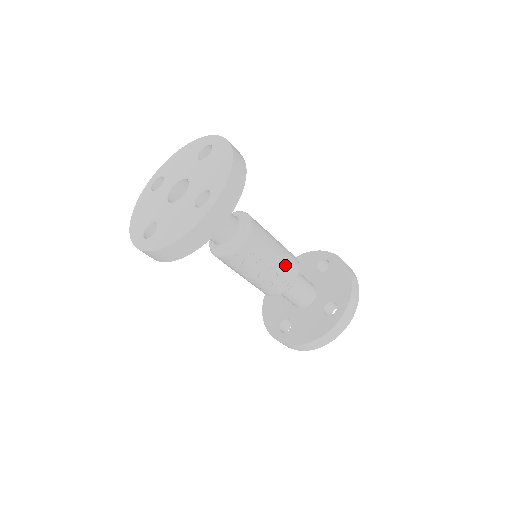
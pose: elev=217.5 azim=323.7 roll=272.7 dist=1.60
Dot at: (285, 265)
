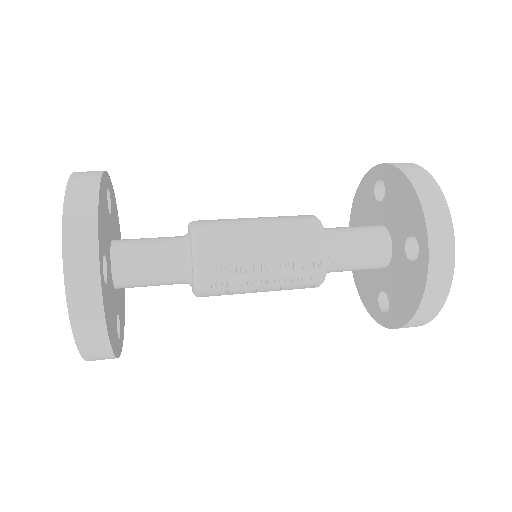
Dot at: (290, 244)
